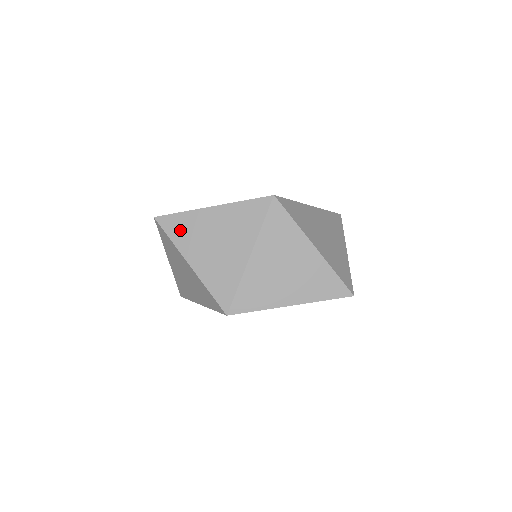
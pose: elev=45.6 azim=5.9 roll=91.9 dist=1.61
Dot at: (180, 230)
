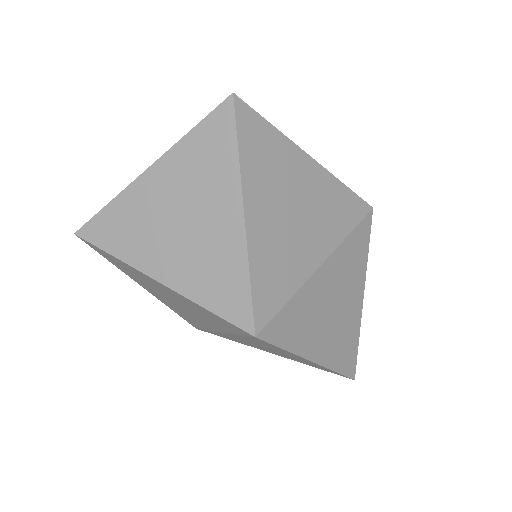
Dot at: (260, 151)
